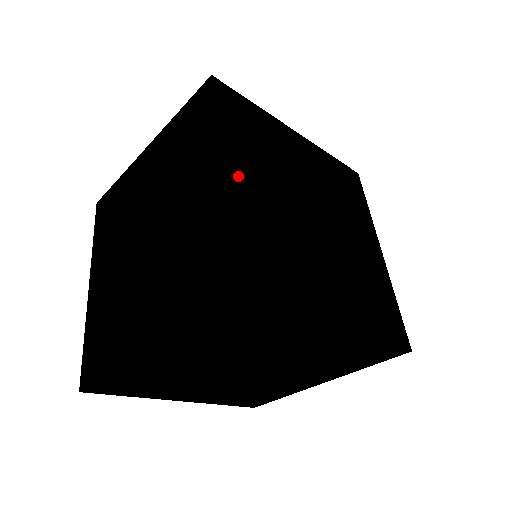
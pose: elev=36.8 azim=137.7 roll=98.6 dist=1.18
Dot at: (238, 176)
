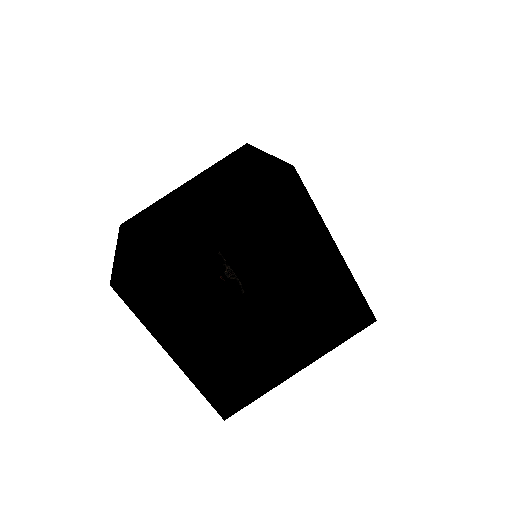
Dot at: occluded
